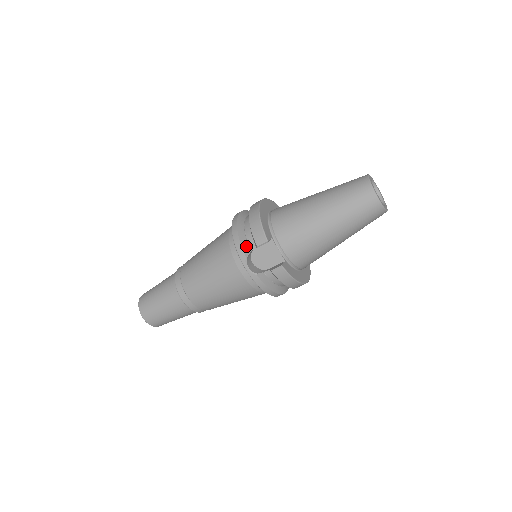
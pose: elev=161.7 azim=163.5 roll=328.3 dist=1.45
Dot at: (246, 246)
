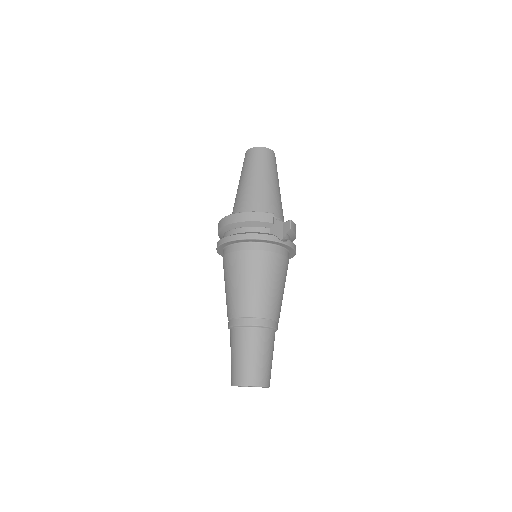
Dot at: (266, 234)
